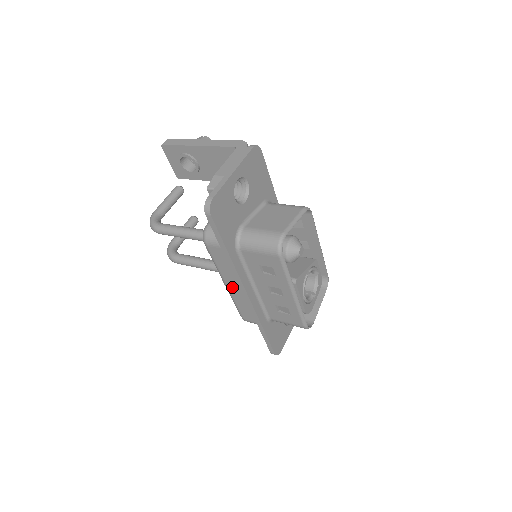
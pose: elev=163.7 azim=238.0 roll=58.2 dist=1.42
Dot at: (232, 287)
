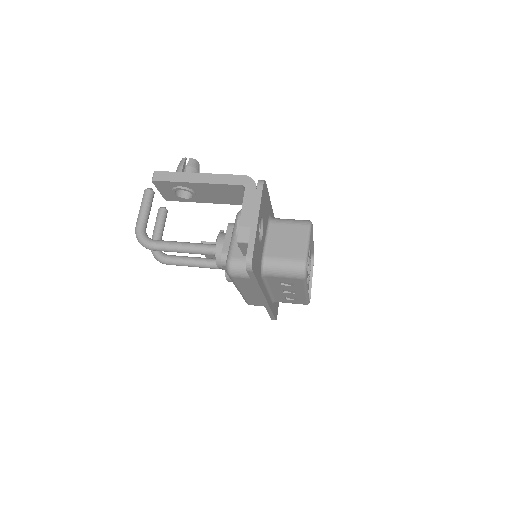
Dot at: (247, 293)
